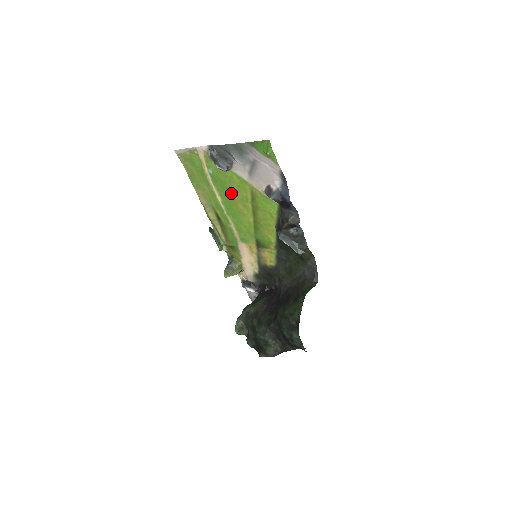
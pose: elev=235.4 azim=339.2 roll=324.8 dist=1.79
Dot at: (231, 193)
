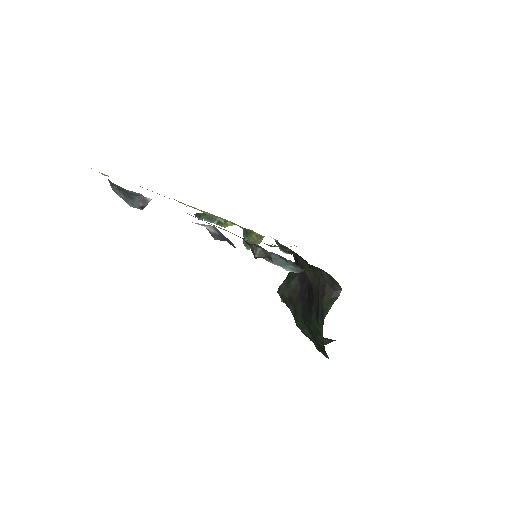
Dot at: occluded
